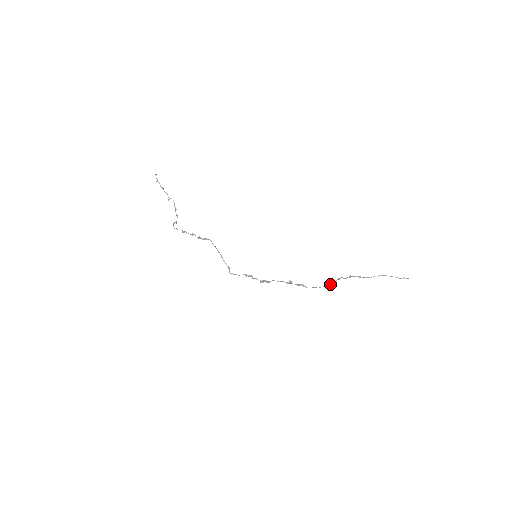
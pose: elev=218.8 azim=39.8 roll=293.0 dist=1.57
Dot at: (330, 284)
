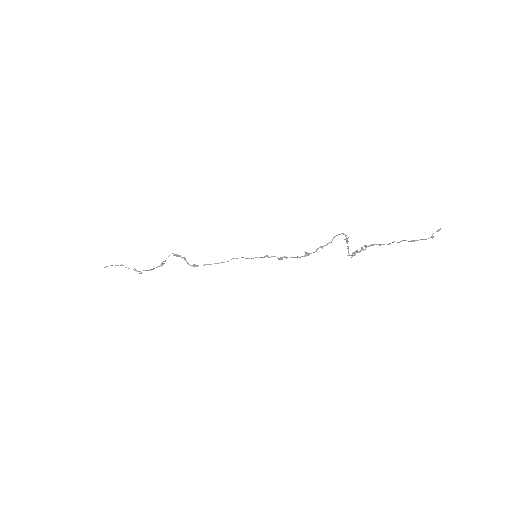
Dot at: (348, 253)
